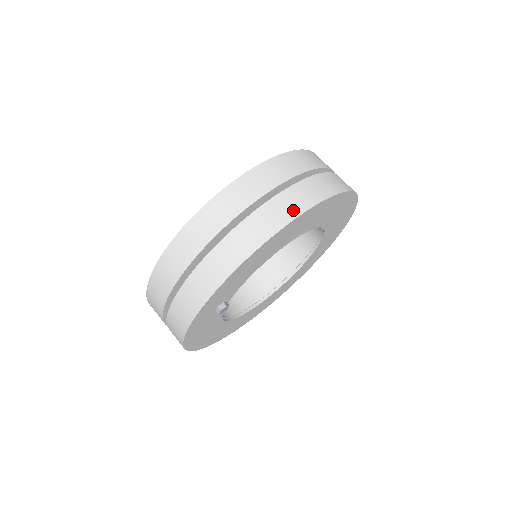
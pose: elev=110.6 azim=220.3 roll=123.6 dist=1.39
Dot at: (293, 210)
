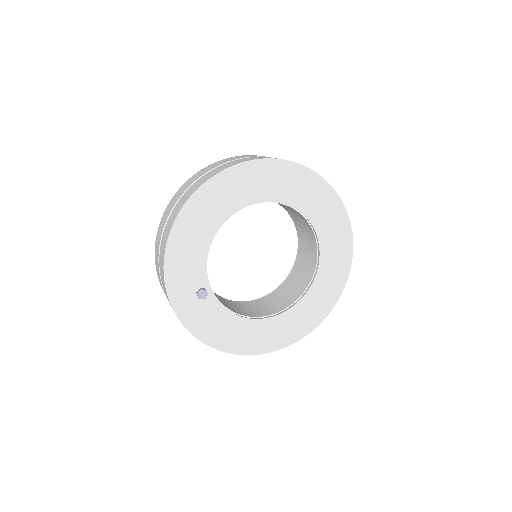
Dot at: (193, 191)
